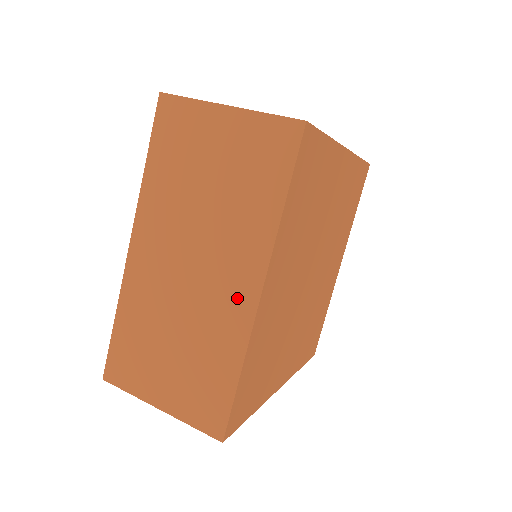
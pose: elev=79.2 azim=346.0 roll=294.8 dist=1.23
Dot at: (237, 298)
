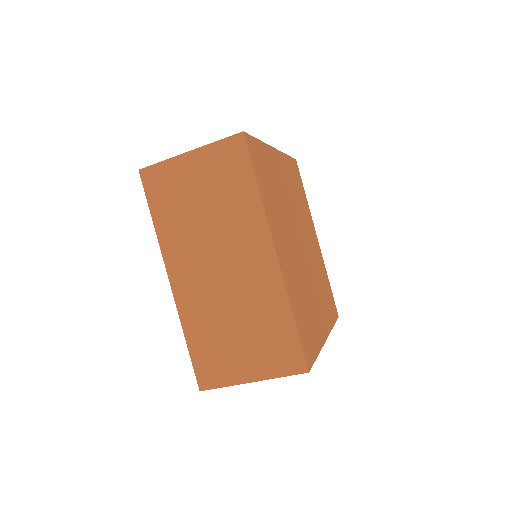
Dot at: (262, 266)
